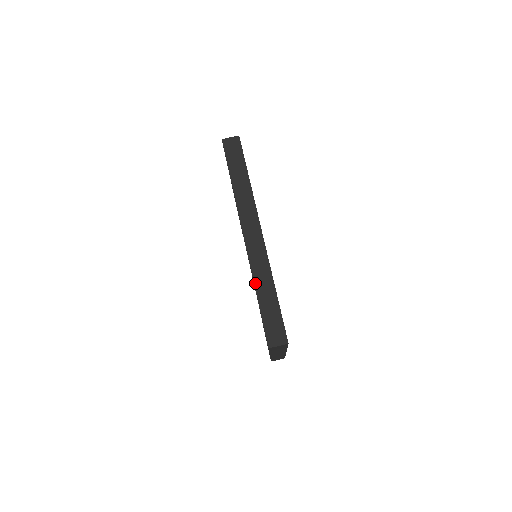
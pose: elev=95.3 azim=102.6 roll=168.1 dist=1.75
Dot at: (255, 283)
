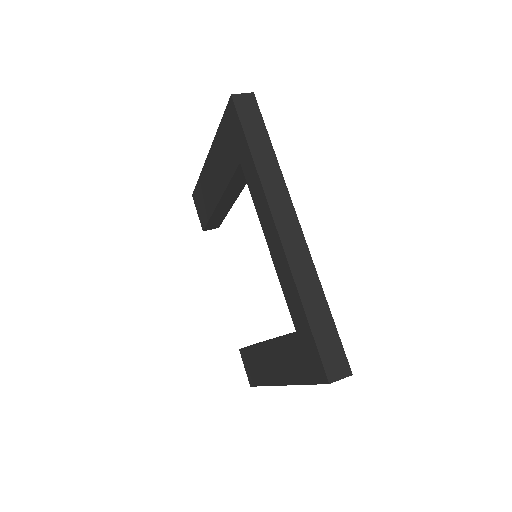
Dot at: (301, 295)
